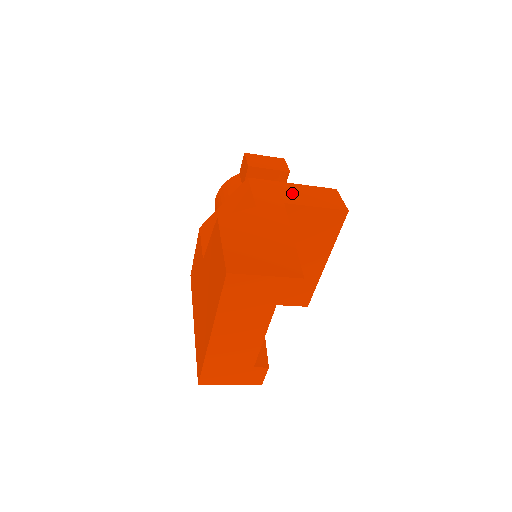
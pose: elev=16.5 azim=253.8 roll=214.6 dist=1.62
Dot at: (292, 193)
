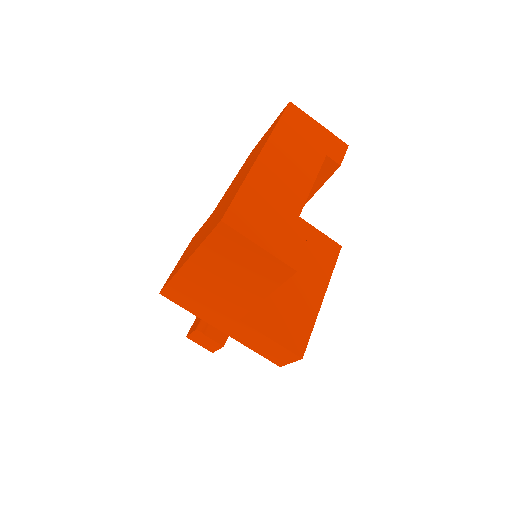
Dot at: occluded
